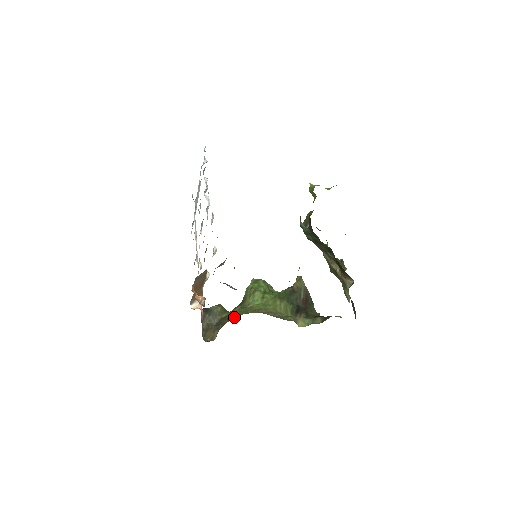
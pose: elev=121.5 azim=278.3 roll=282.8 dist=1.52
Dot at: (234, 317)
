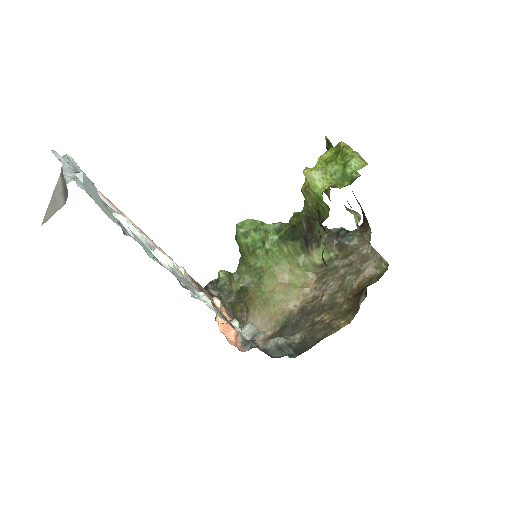
Dot at: (256, 294)
